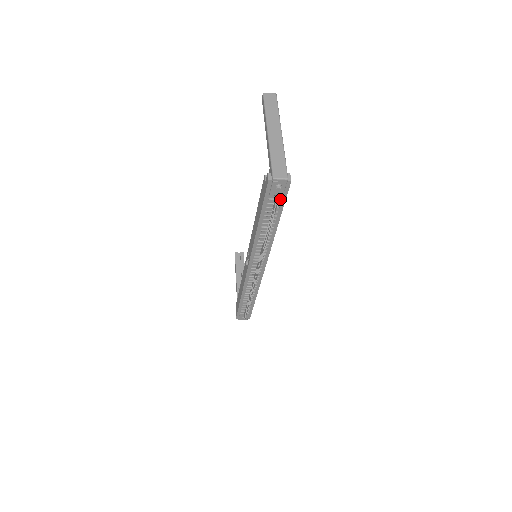
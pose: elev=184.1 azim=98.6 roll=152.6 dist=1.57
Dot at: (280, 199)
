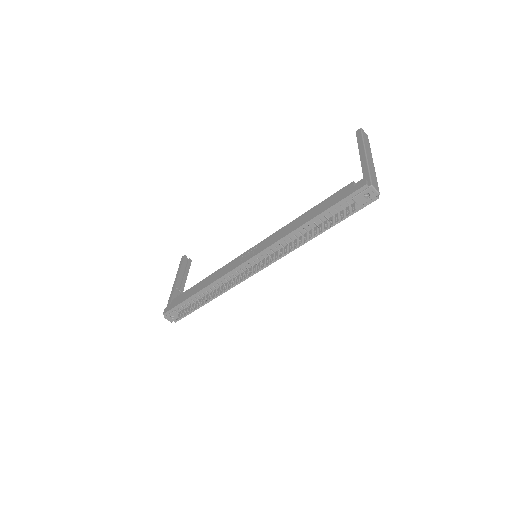
Dot at: occluded
